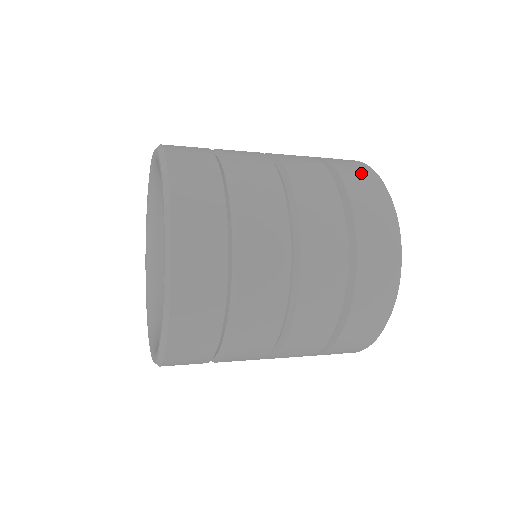
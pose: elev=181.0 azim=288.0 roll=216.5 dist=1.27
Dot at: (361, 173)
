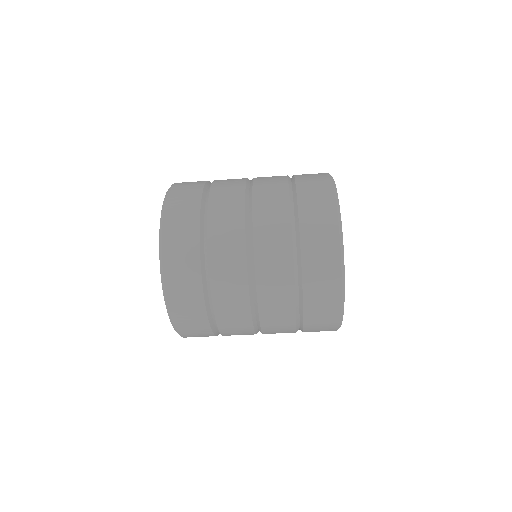
Dot at: occluded
